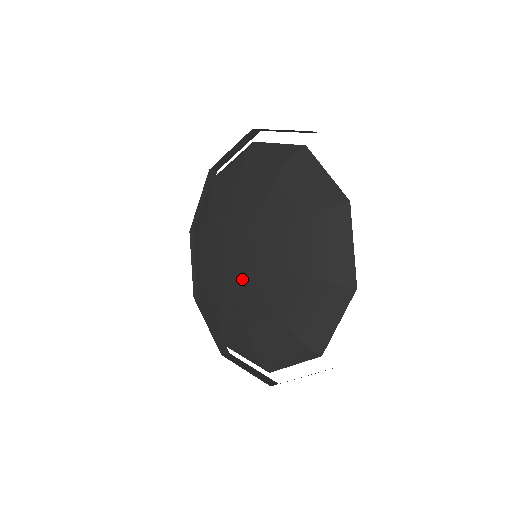
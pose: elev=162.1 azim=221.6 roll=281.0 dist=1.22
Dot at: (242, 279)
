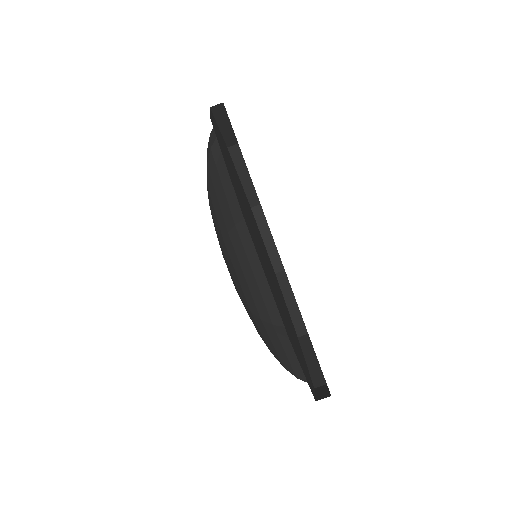
Dot at: occluded
